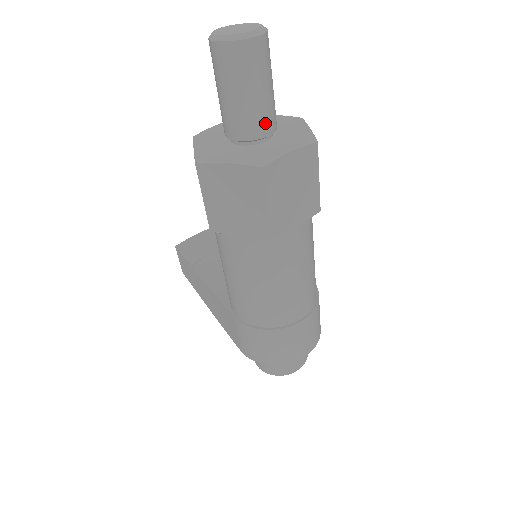
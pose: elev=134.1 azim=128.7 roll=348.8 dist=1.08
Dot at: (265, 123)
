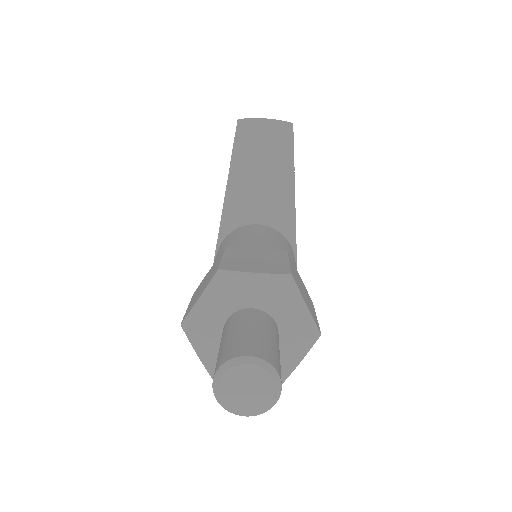
Dot at: occluded
